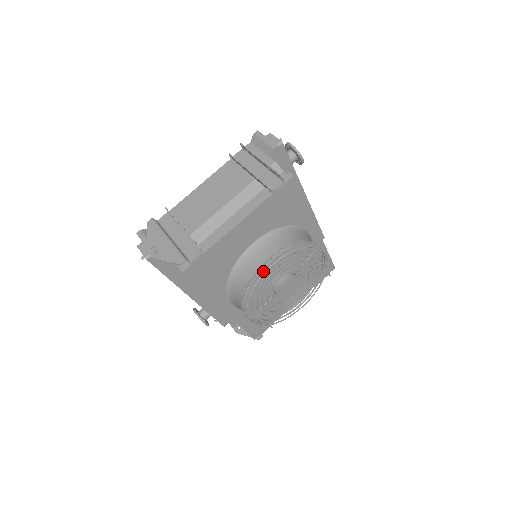
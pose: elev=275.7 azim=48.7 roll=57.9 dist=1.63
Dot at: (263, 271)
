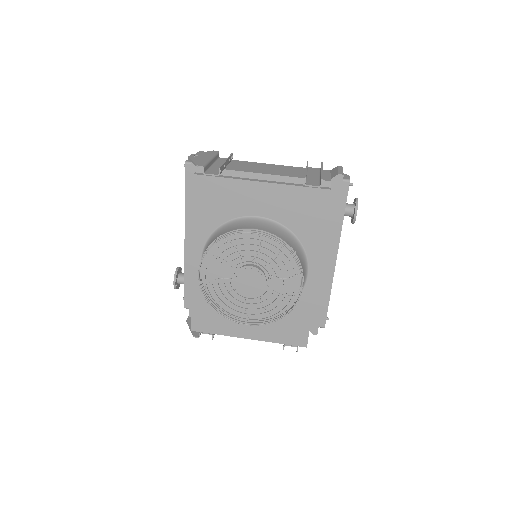
Dot at: occluded
